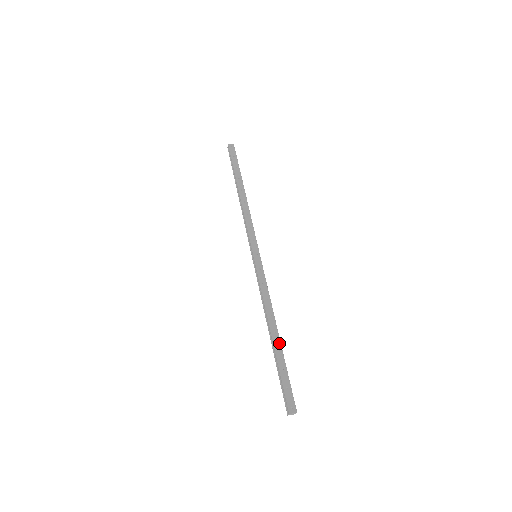
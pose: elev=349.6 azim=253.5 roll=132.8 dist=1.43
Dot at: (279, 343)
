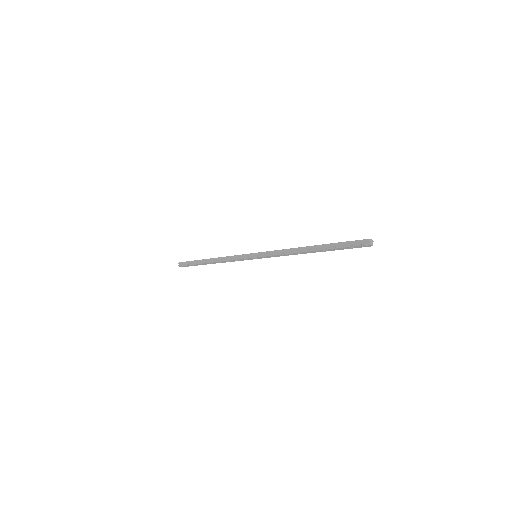
Dot at: occluded
